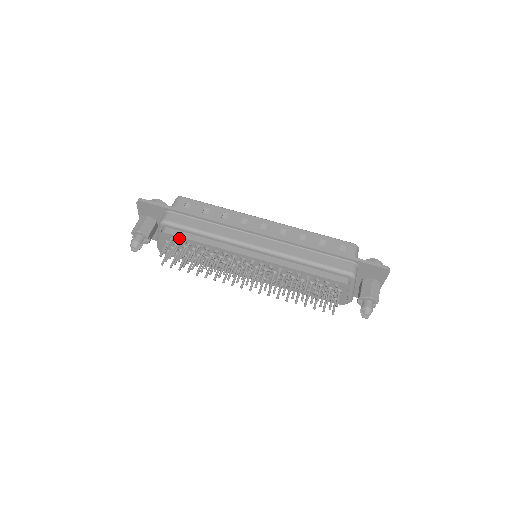
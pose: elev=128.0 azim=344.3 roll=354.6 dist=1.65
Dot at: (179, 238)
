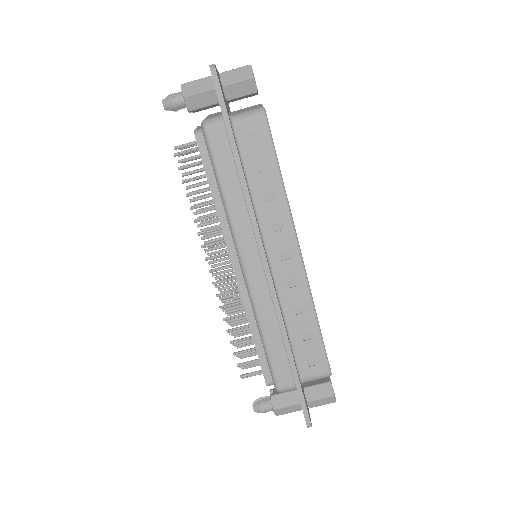
Dot at: (202, 160)
